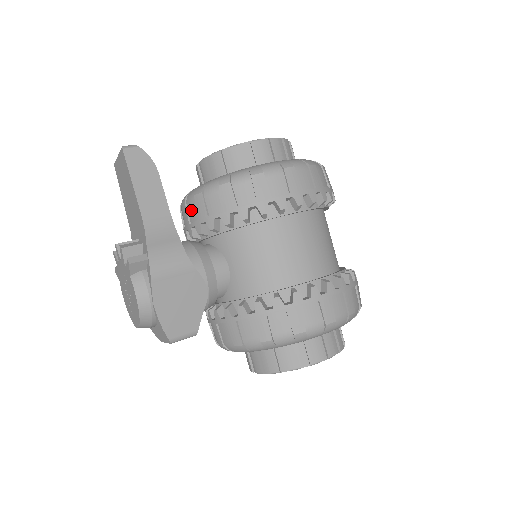
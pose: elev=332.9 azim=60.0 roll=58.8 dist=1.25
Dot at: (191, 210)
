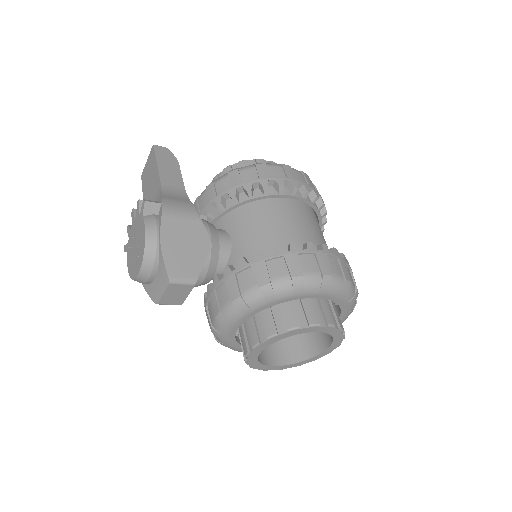
Dot at: (202, 201)
